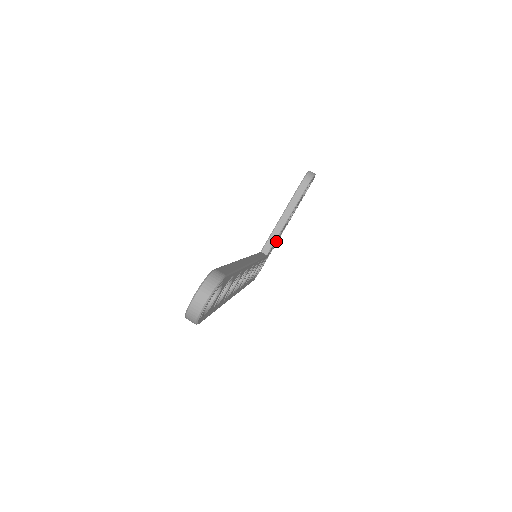
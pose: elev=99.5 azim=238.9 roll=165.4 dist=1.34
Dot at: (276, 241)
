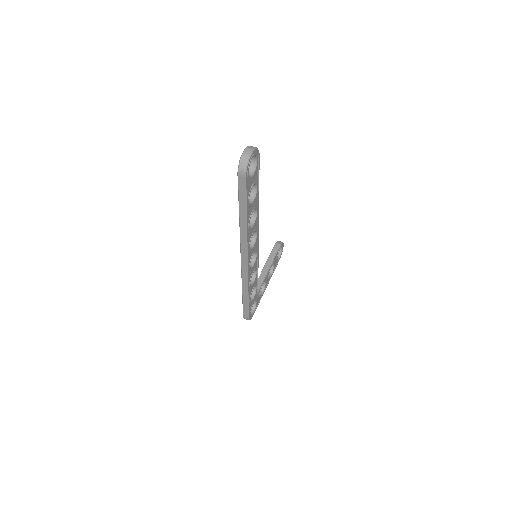
Dot at: (262, 293)
